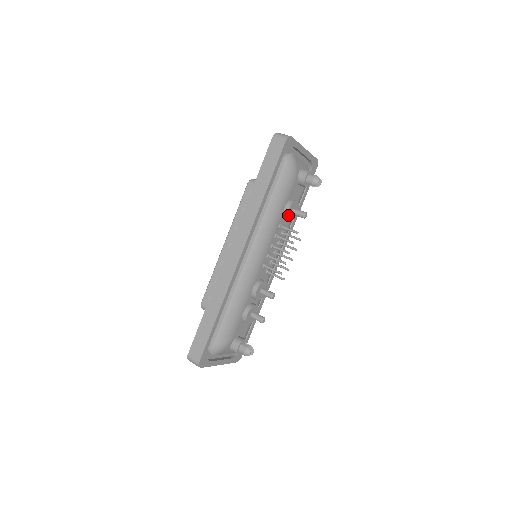
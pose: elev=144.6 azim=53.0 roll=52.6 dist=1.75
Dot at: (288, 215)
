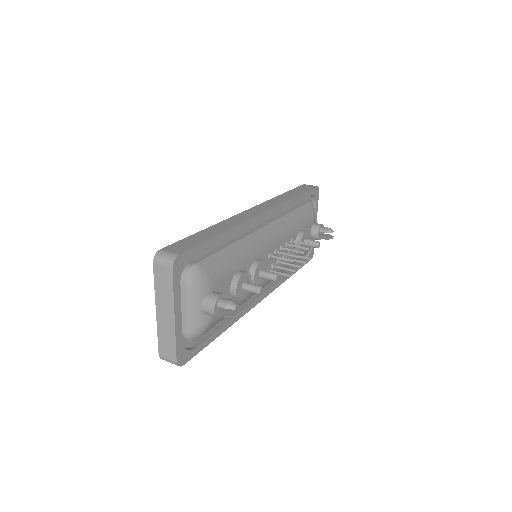
Dot at: (302, 237)
